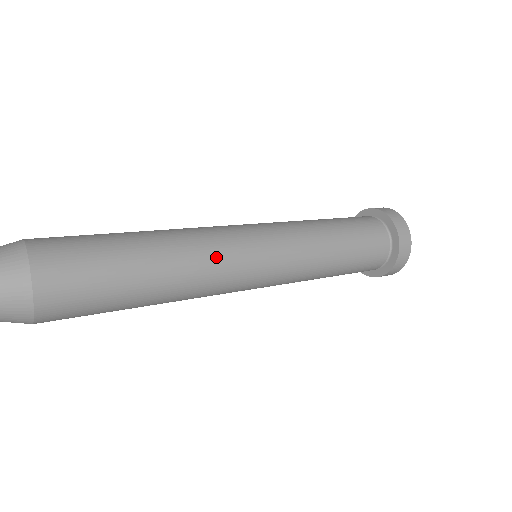
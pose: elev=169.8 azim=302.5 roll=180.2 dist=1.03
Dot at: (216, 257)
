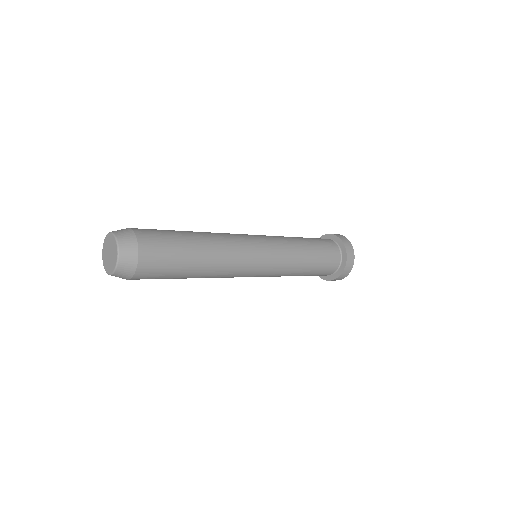
Dot at: (233, 240)
